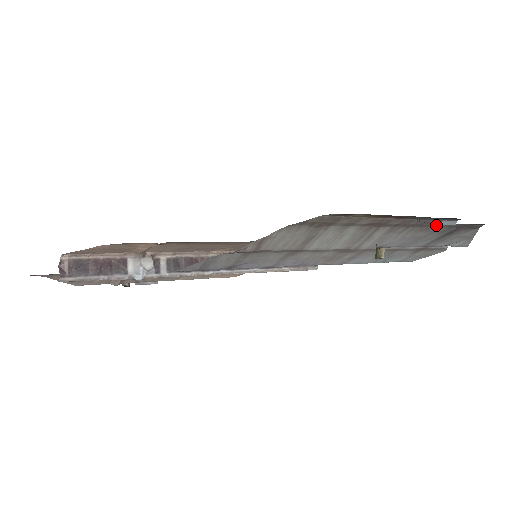
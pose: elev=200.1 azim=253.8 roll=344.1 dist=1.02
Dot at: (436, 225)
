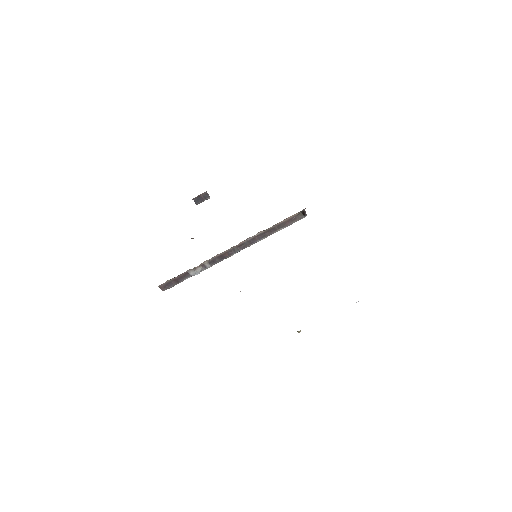
Dot at: occluded
